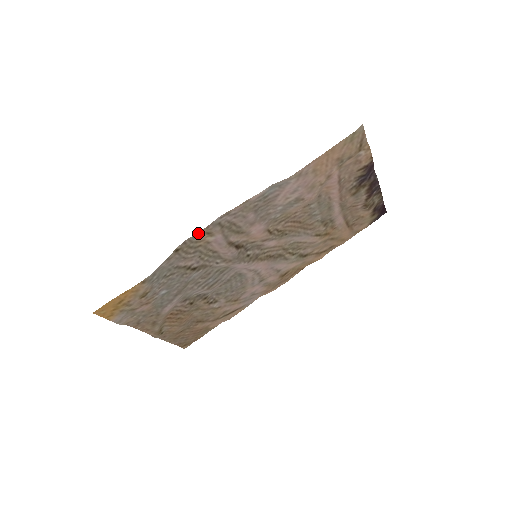
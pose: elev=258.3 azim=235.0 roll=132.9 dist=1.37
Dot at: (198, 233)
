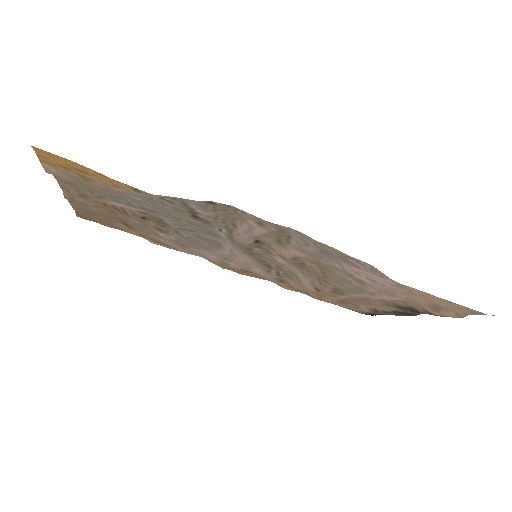
Dot at: occluded
